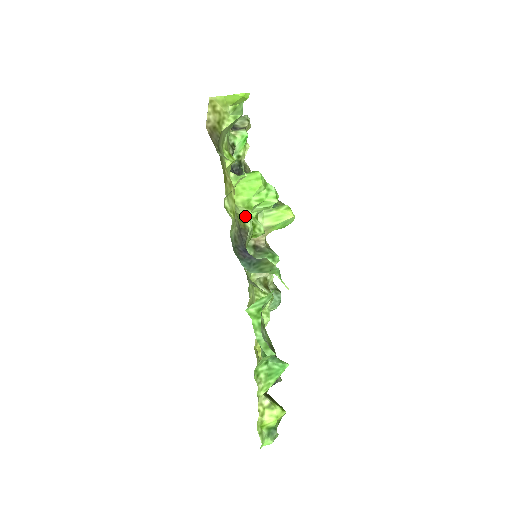
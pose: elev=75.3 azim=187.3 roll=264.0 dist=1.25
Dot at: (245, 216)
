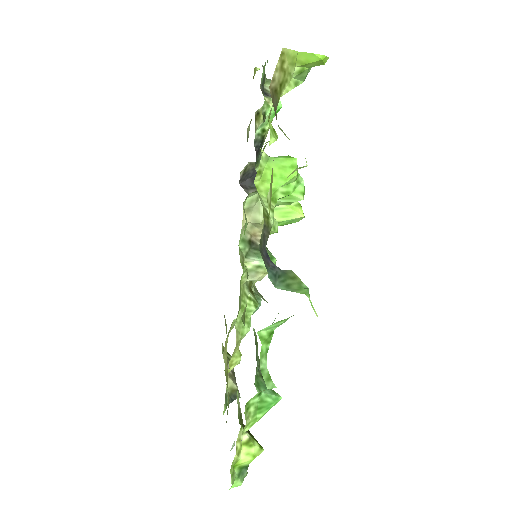
Dot at: occluded
